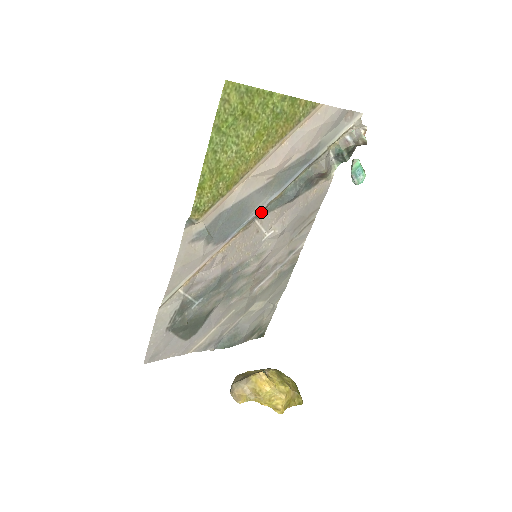
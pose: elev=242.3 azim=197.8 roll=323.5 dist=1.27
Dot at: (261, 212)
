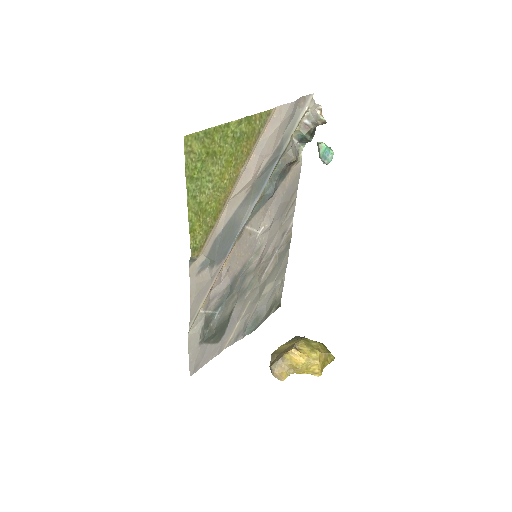
Dot at: occluded
